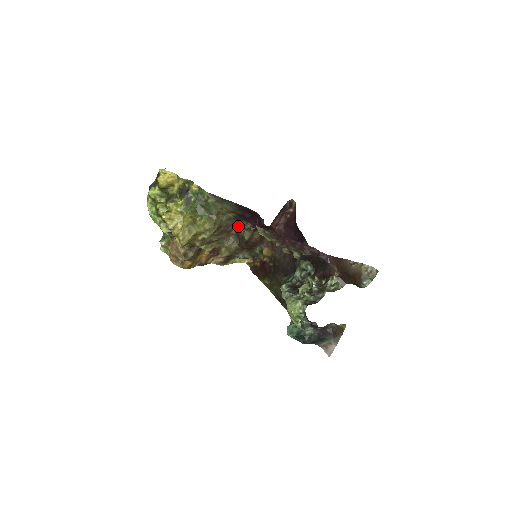
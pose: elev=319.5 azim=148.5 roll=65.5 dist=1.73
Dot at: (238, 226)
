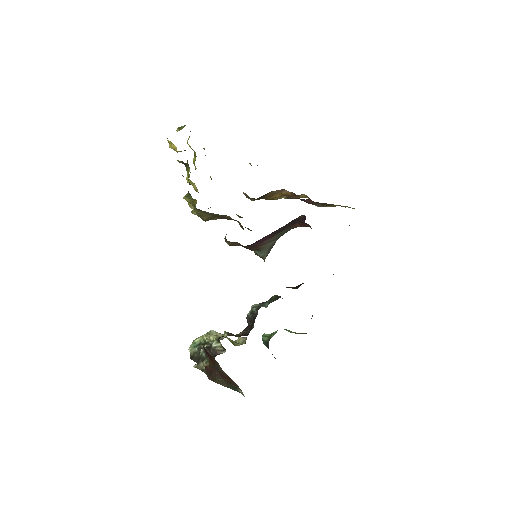
Dot at: occluded
